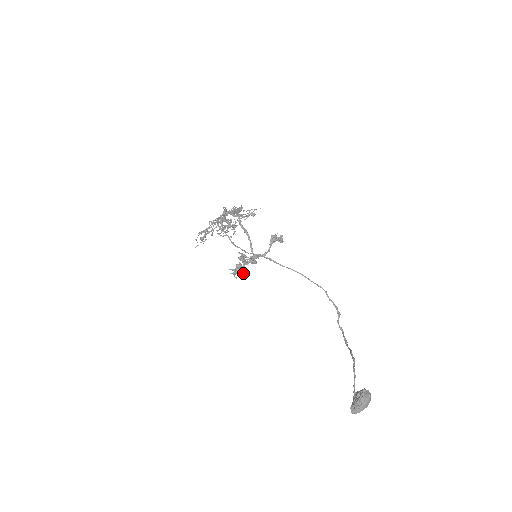
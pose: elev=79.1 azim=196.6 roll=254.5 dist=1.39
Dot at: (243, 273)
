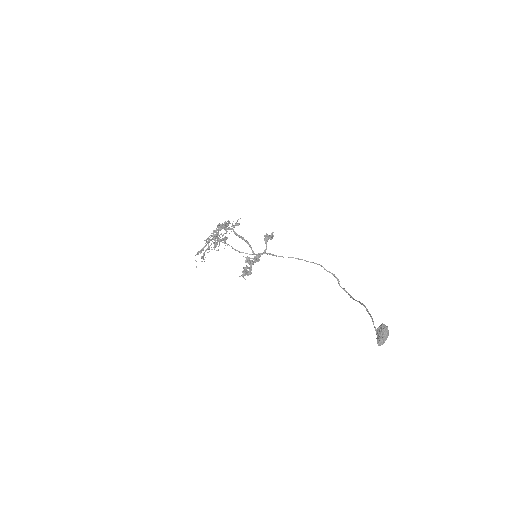
Dot at: (251, 273)
